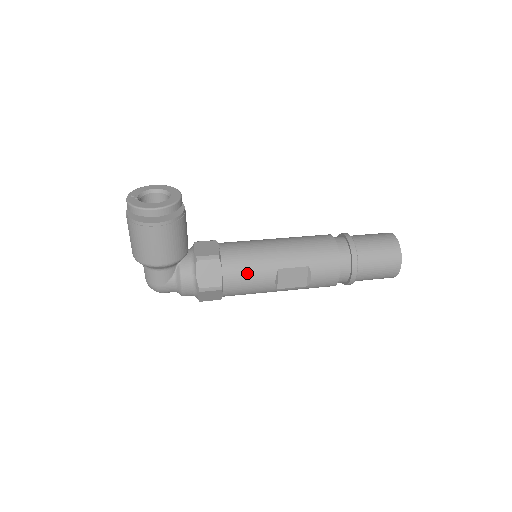
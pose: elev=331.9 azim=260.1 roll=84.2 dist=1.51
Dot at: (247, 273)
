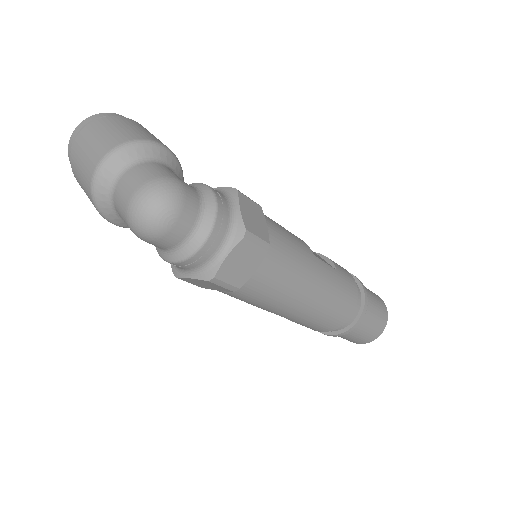
Dot at: occluded
